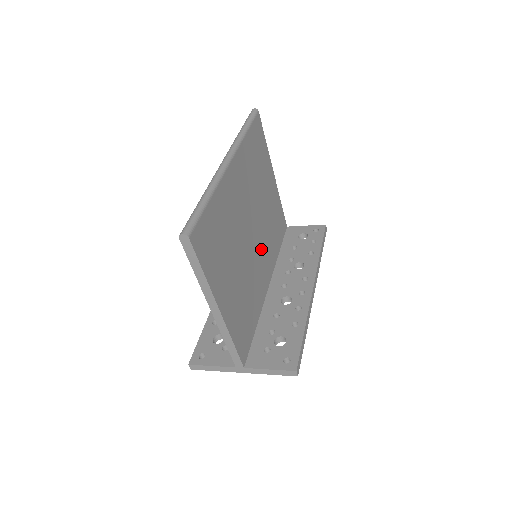
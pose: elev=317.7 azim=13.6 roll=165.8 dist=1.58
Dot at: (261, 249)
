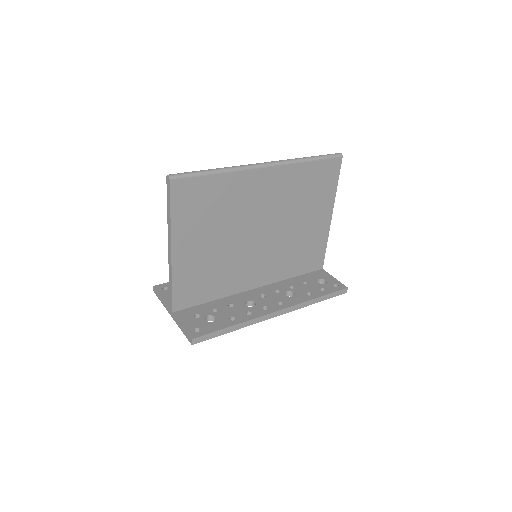
Dot at: (264, 255)
